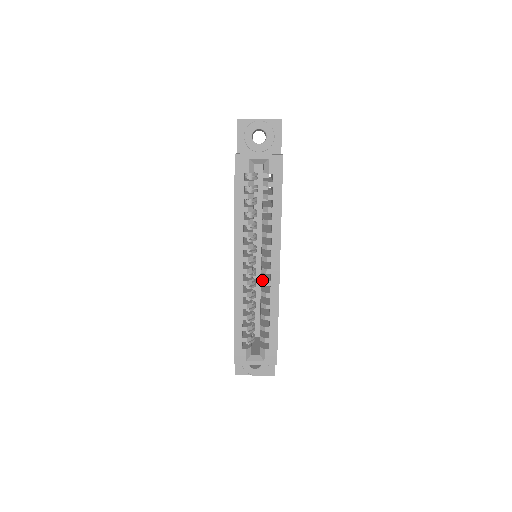
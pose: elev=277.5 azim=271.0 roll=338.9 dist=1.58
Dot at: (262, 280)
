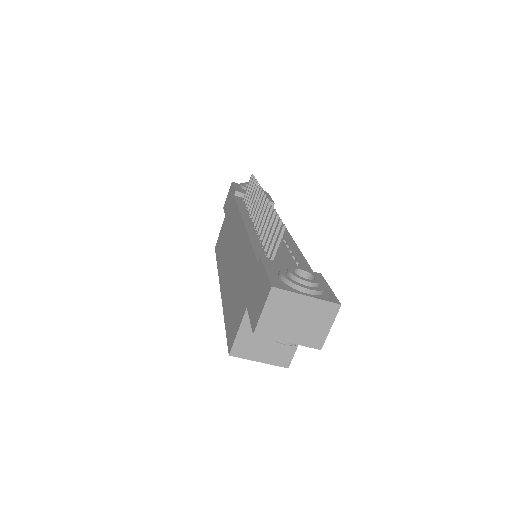
Dot at: occluded
